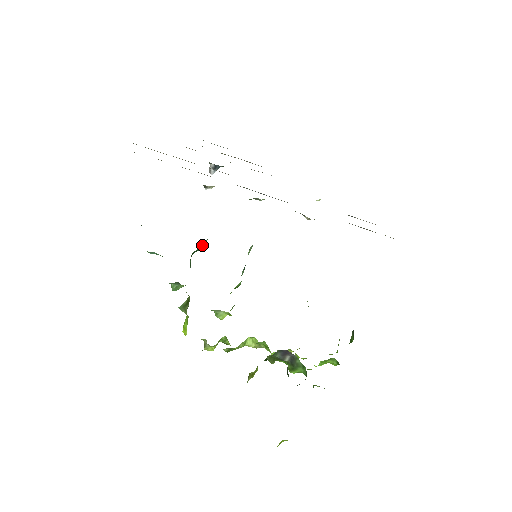
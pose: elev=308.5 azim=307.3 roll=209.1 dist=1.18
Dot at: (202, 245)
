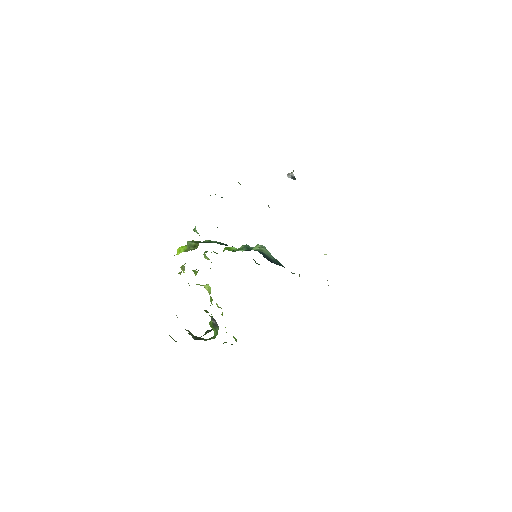
Dot at: occluded
